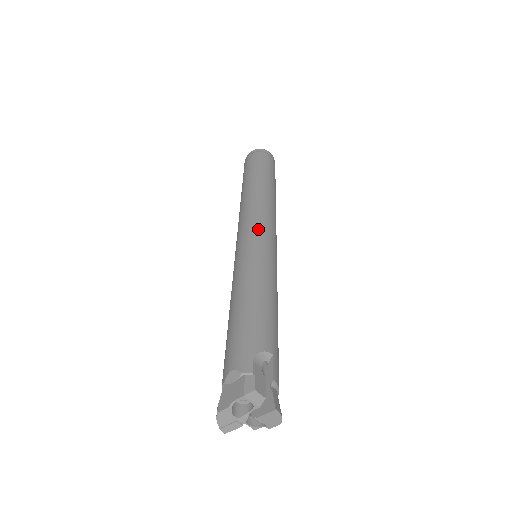
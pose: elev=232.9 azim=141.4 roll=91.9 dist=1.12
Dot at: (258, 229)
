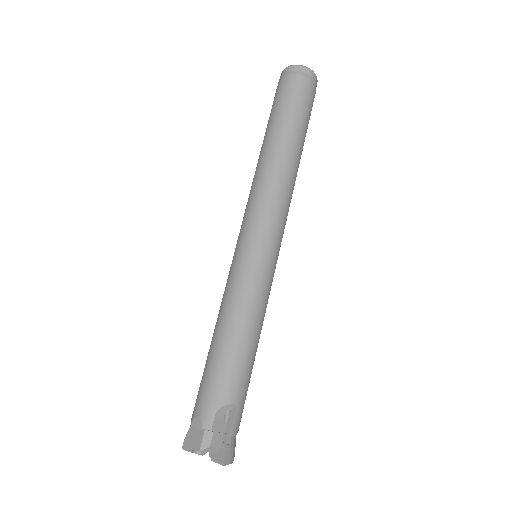
Dot at: (259, 232)
